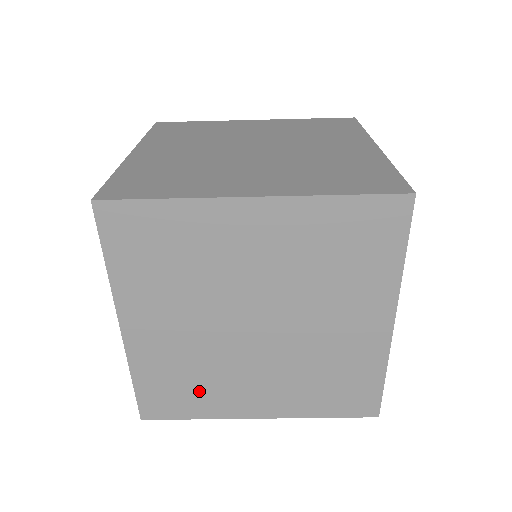
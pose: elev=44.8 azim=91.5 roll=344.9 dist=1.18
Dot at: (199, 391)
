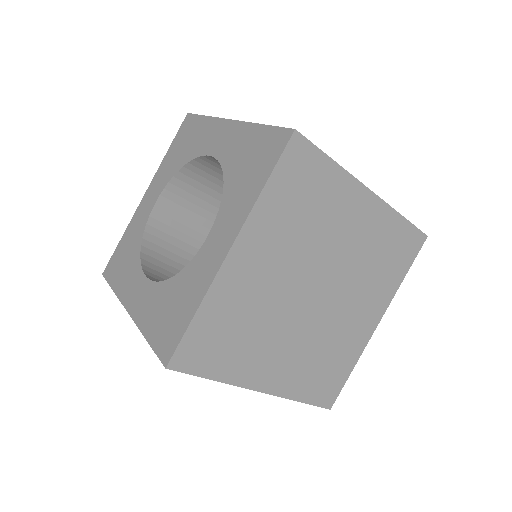
Dot at: occluded
